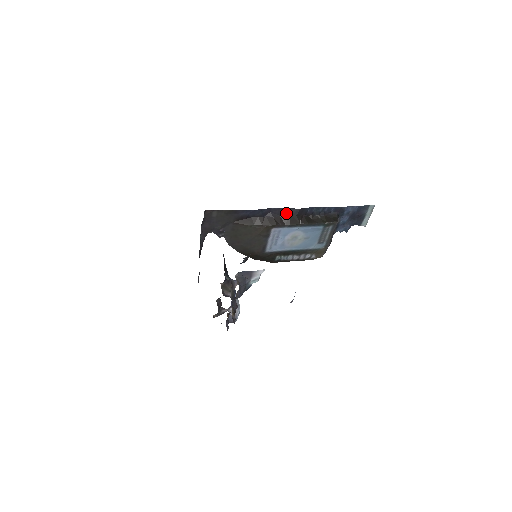
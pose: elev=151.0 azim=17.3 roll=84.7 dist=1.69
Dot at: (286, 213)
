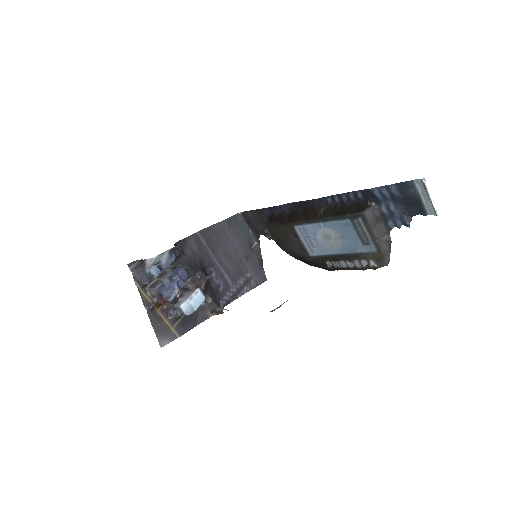
Dot at: (305, 206)
